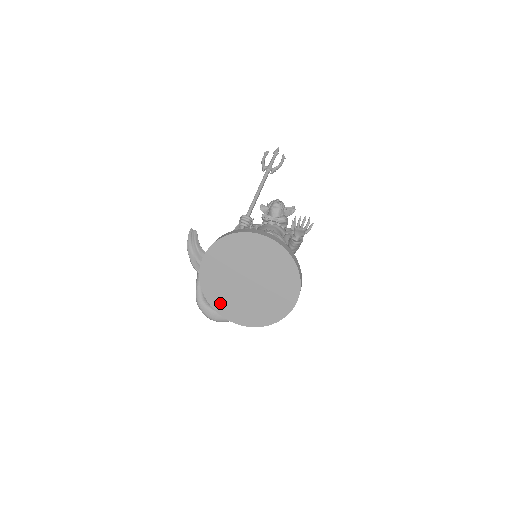
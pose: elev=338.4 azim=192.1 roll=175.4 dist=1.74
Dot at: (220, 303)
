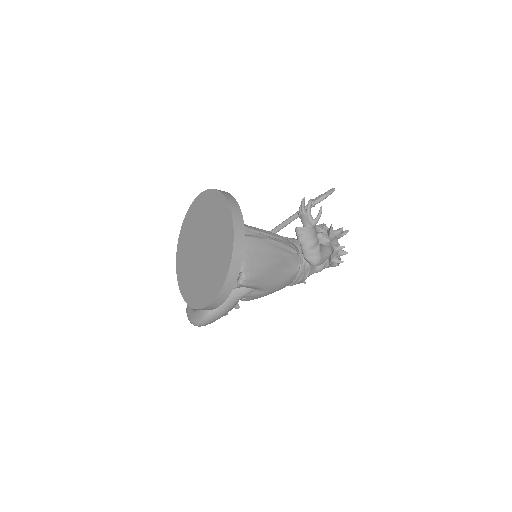
Dot at: (188, 290)
